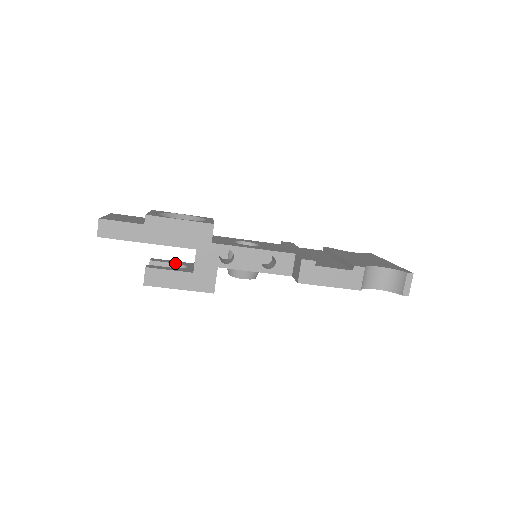
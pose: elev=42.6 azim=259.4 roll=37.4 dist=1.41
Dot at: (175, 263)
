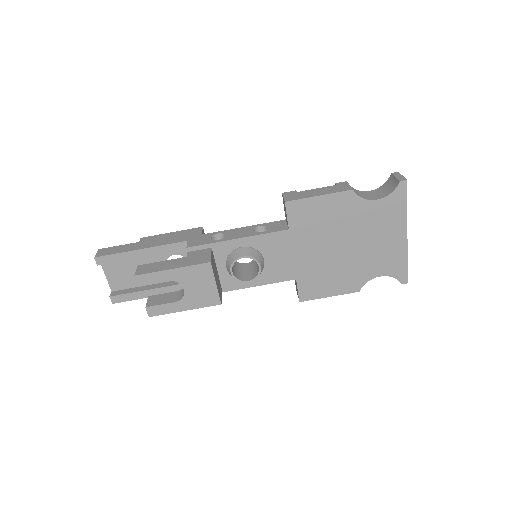
Dot at: (175, 291)
